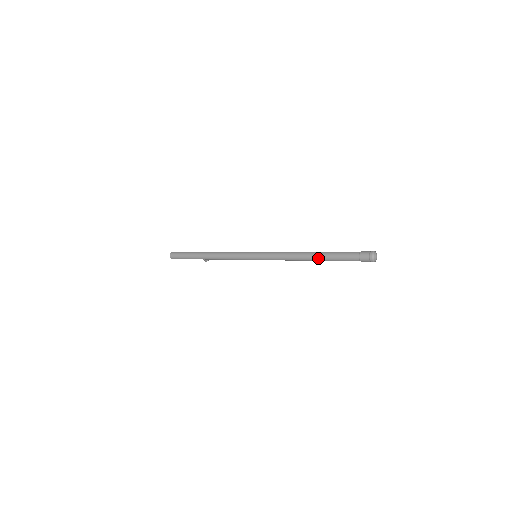
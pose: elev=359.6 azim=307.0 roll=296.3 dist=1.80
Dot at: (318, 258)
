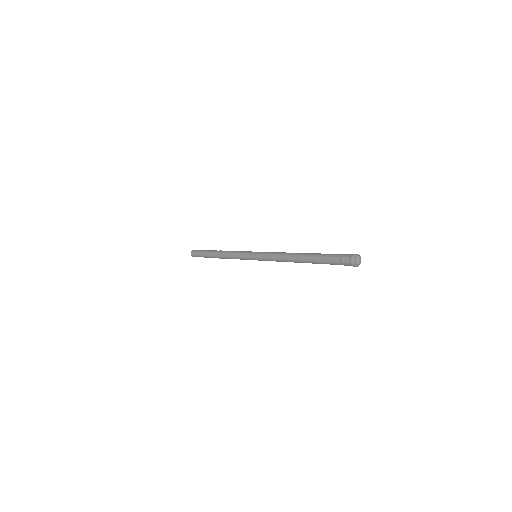
Dot at: (306, 262)
